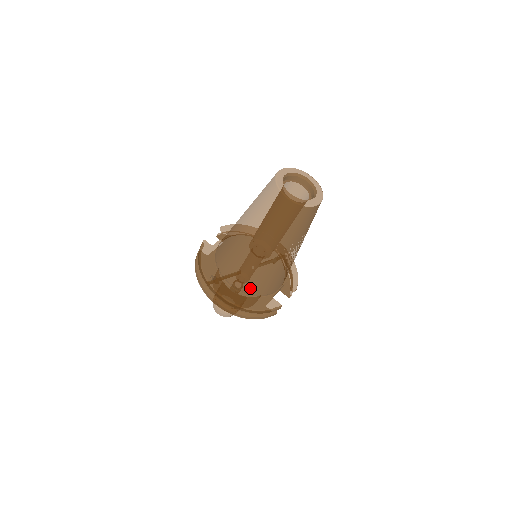
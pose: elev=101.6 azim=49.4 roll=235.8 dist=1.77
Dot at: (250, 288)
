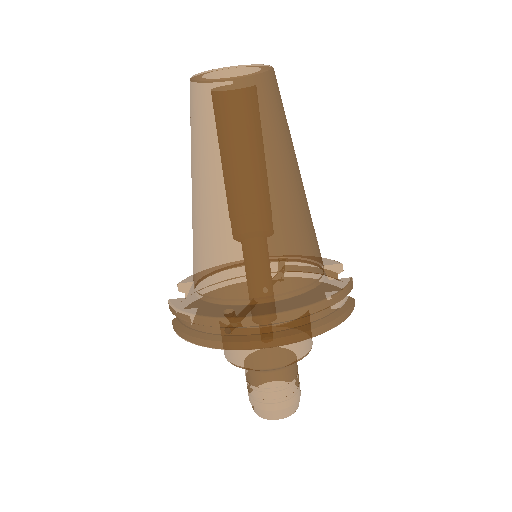
Dot at: (292, 277)
